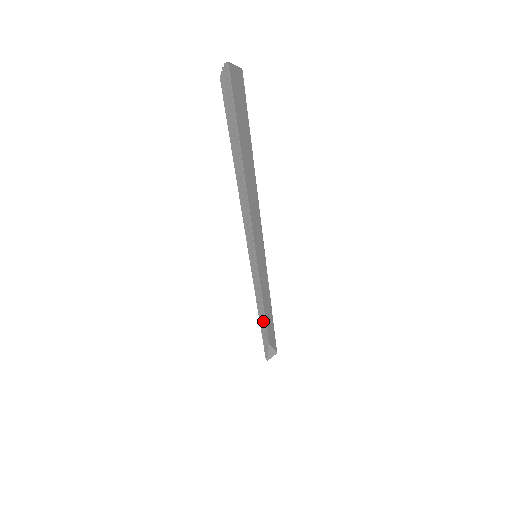
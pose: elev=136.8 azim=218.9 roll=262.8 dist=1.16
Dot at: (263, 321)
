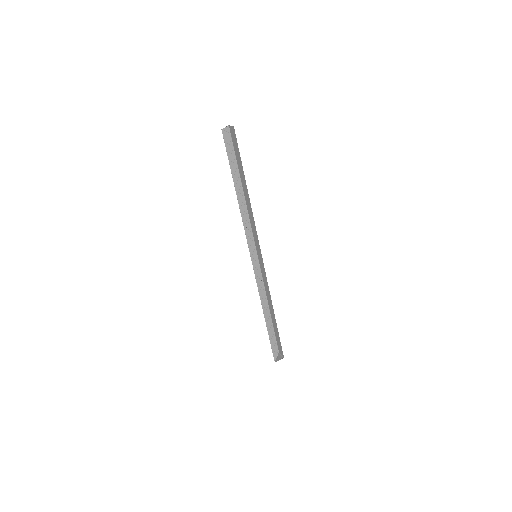
Dot at: (269, 321)
